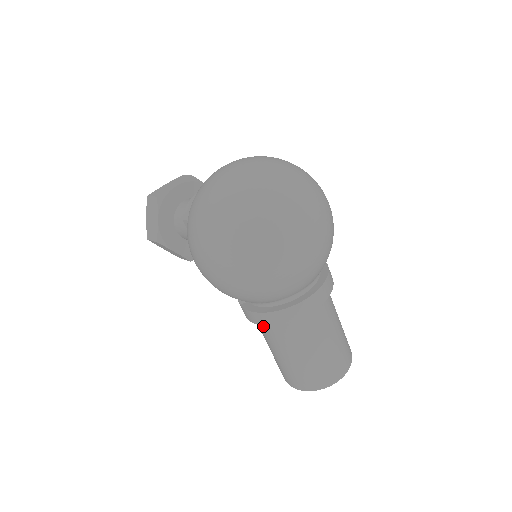
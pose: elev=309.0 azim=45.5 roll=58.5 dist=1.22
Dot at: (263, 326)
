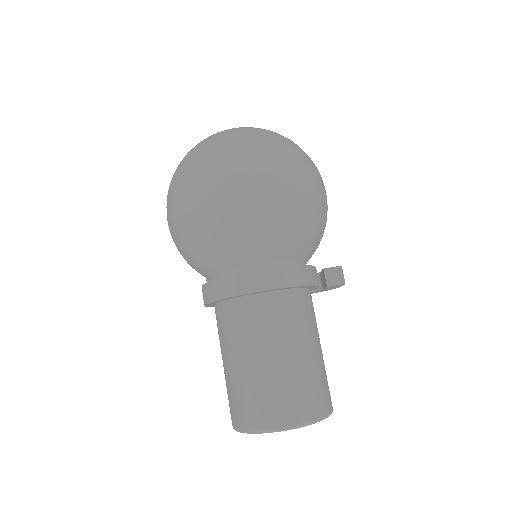
Dot at: occluded
